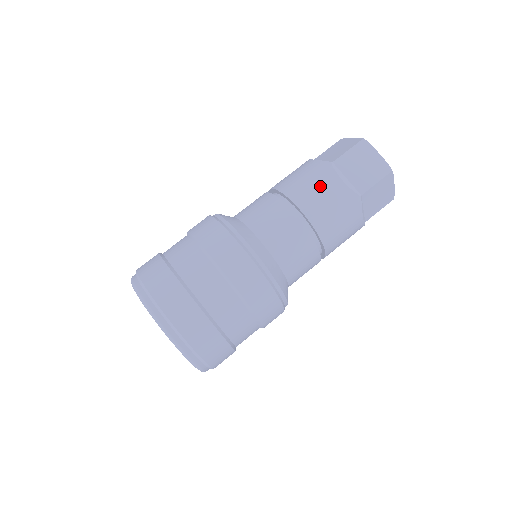
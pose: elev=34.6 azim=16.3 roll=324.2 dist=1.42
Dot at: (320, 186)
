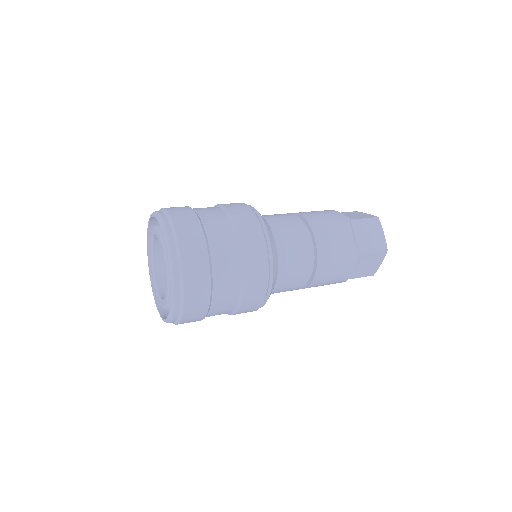
Dot at: (336, 230)
